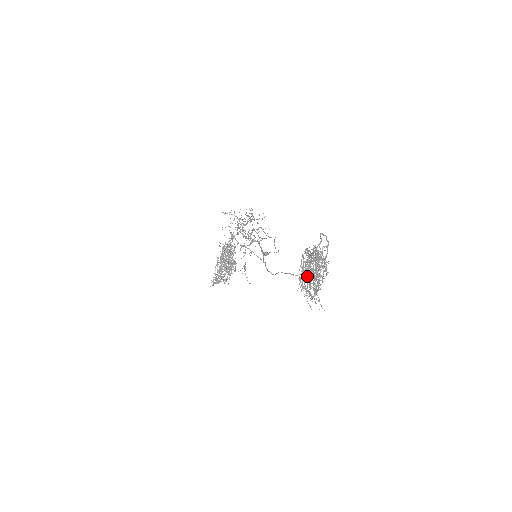
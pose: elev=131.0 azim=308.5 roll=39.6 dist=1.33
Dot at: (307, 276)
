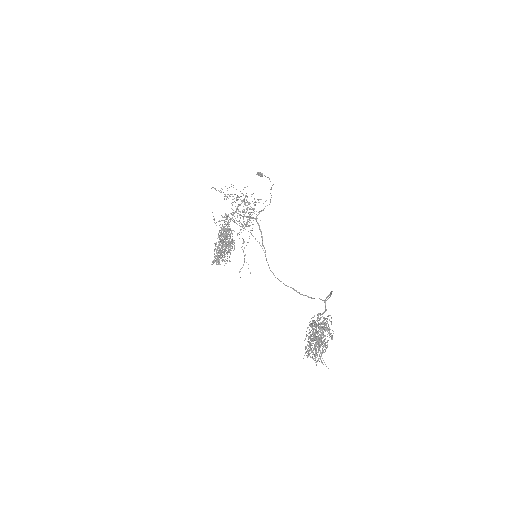
Dot at: occluded
